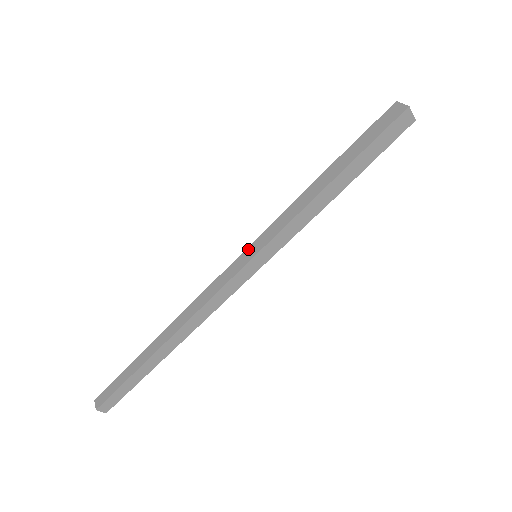
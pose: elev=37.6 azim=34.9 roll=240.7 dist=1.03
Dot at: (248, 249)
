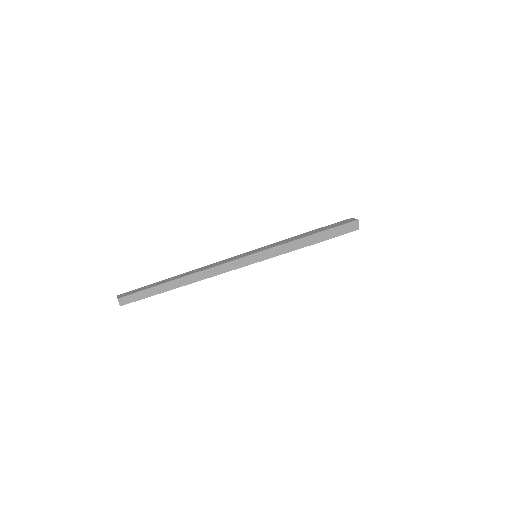
Dot at: (253, 250)
